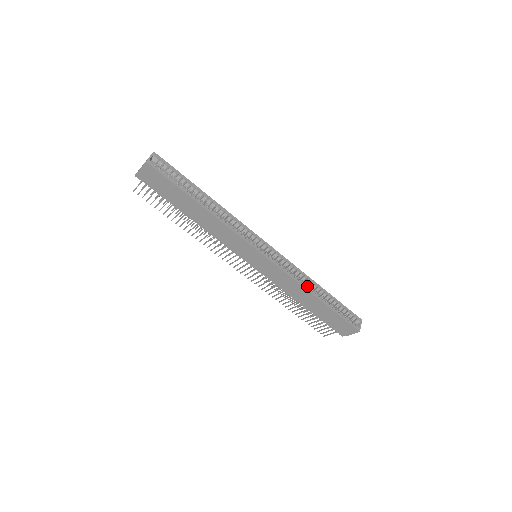
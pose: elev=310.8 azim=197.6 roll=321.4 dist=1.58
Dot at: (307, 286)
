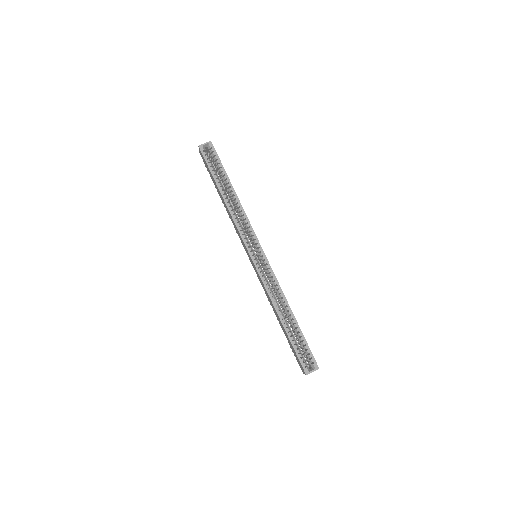
Dot at: (276, 303)
